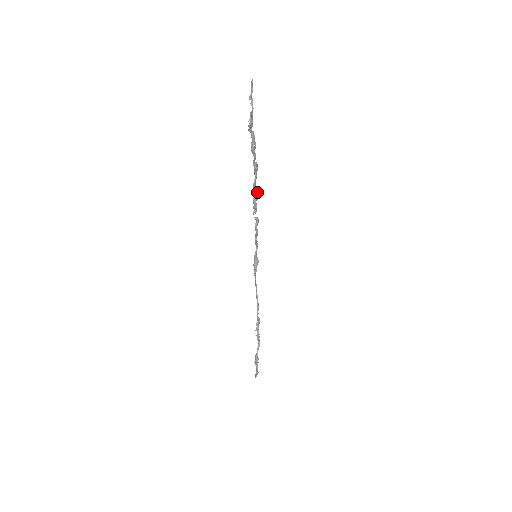
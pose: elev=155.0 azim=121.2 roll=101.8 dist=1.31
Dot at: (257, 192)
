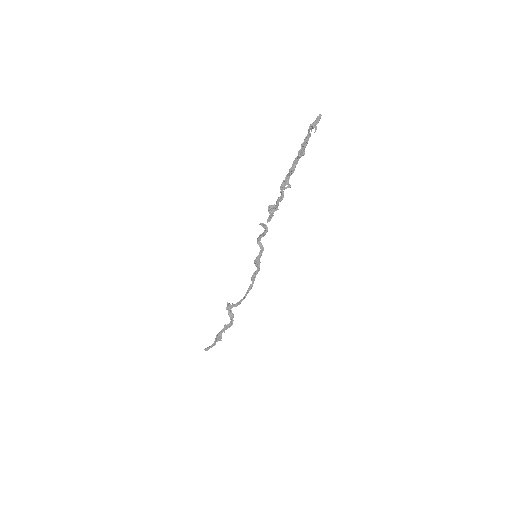
Dot at: (276, 204)
